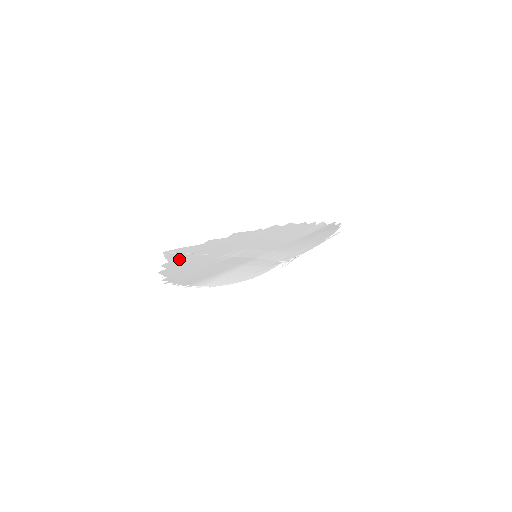
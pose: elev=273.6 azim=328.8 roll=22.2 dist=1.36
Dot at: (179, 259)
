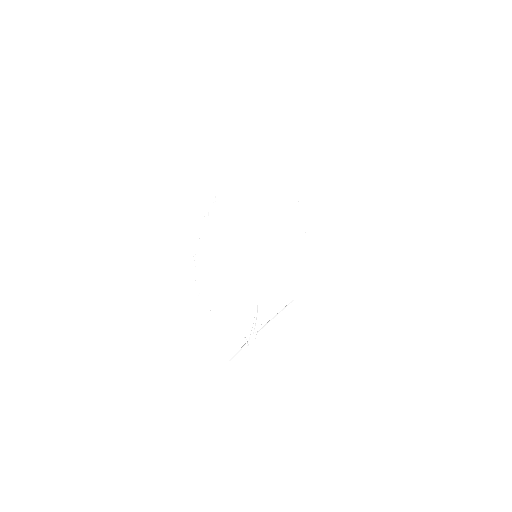
Dot at: (245, 170)
